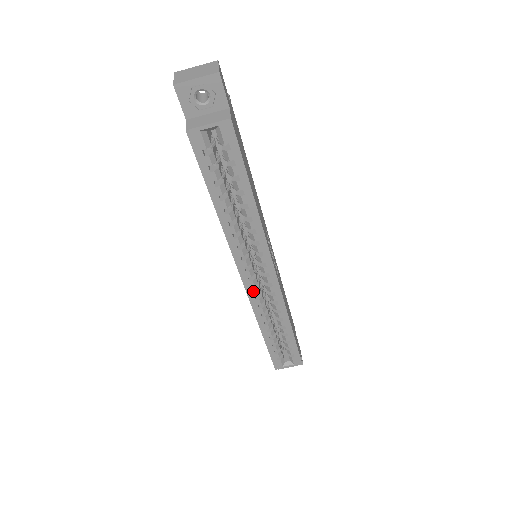
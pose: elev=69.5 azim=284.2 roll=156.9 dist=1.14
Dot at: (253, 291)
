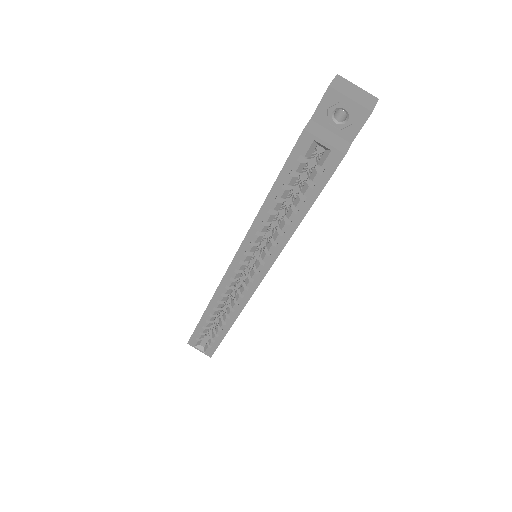
Dot at: (229, 280)
